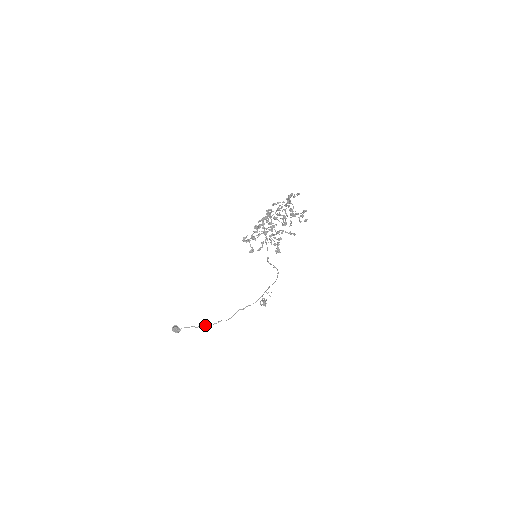
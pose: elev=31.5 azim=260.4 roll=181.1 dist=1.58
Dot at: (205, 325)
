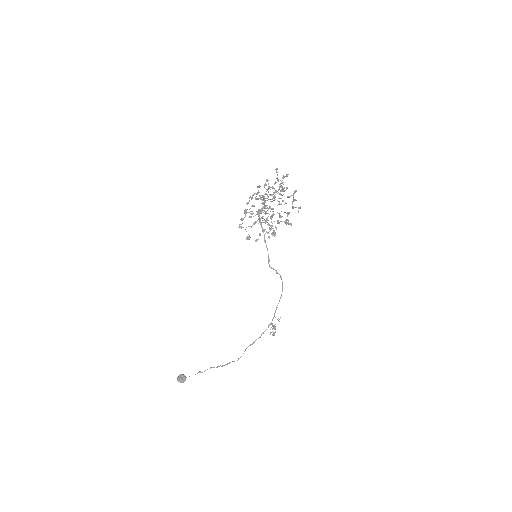
Dot at: (212, 367)
